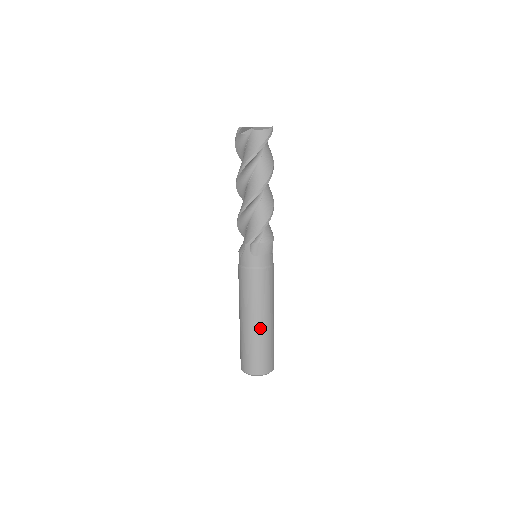
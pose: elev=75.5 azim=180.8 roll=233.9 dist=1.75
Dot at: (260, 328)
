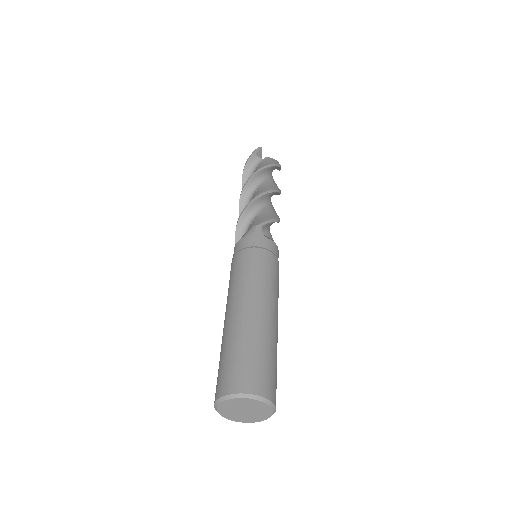
Dot at: (269, 321)
